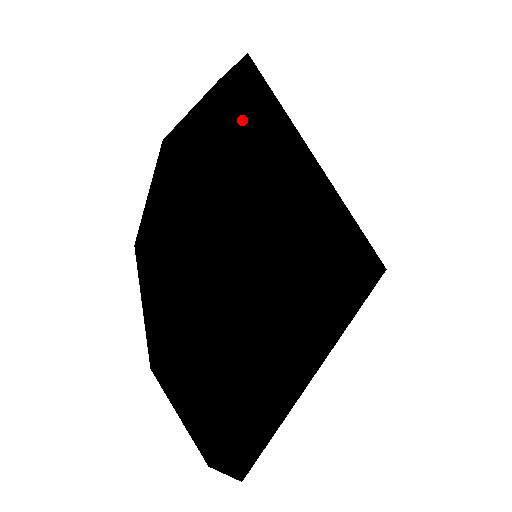
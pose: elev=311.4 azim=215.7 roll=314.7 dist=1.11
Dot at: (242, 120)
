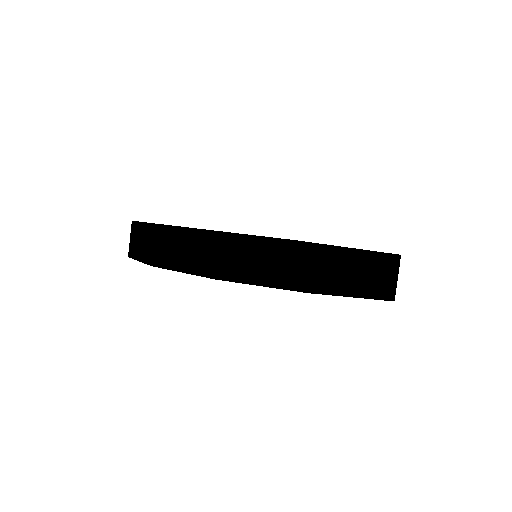
Dot at: occluded
